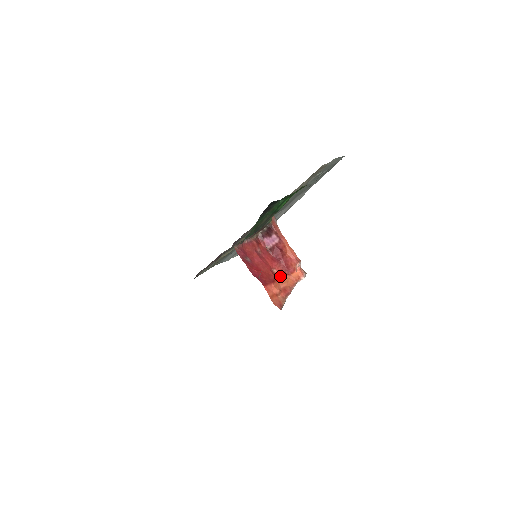
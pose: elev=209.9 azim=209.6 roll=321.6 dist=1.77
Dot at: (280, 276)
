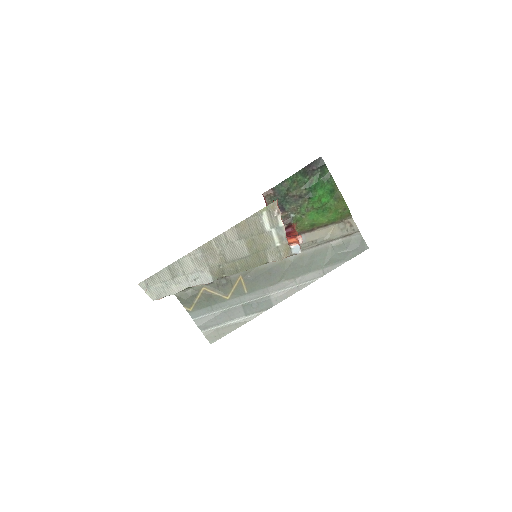
Dot at: occluded
